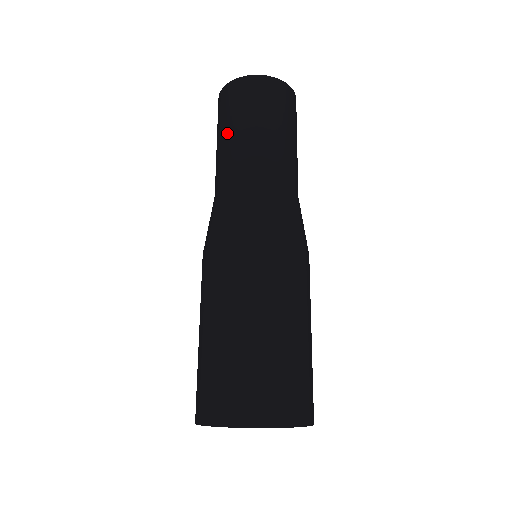
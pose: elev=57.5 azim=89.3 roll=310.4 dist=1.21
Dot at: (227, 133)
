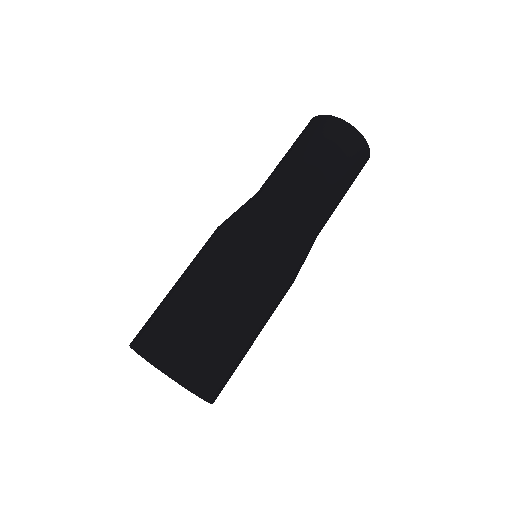
Dot at: (307, 155)
